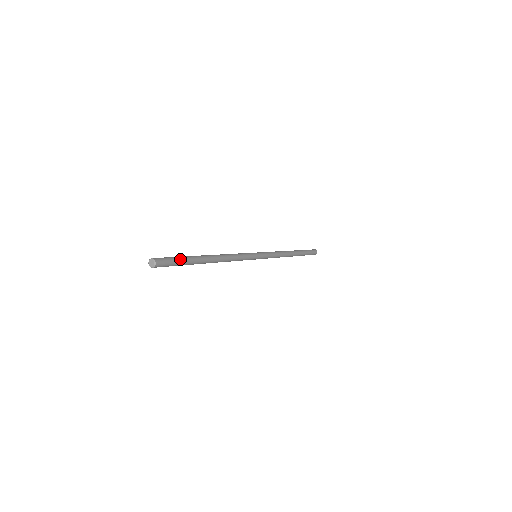
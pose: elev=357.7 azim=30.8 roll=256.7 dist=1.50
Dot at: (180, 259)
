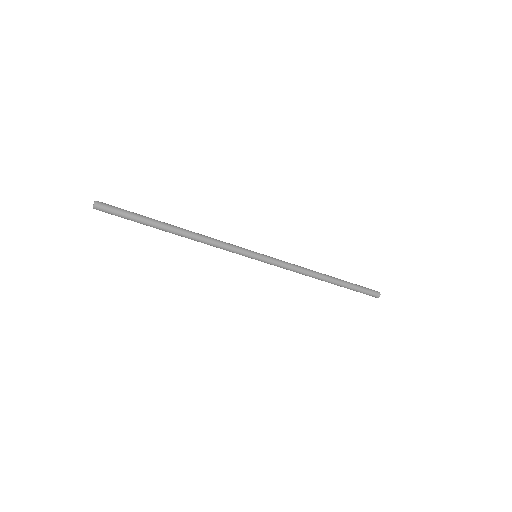
Dot at: (129, 212)
